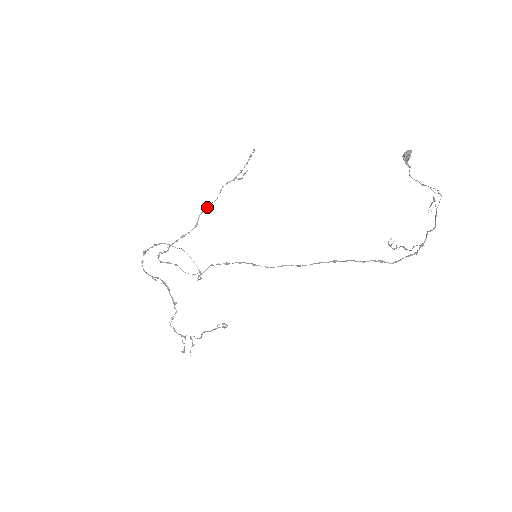
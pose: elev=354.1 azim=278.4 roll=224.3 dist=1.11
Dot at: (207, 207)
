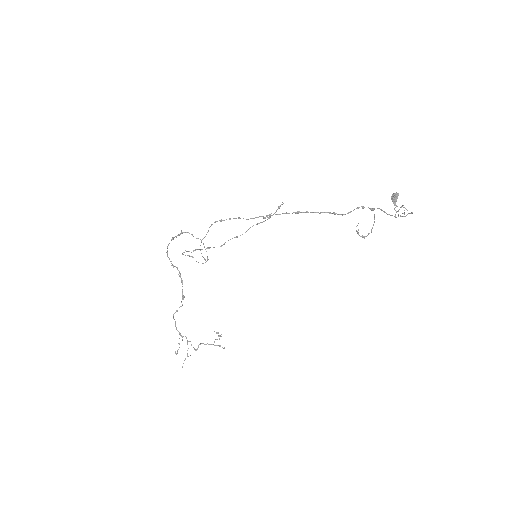
Dot at: (236, 237)
